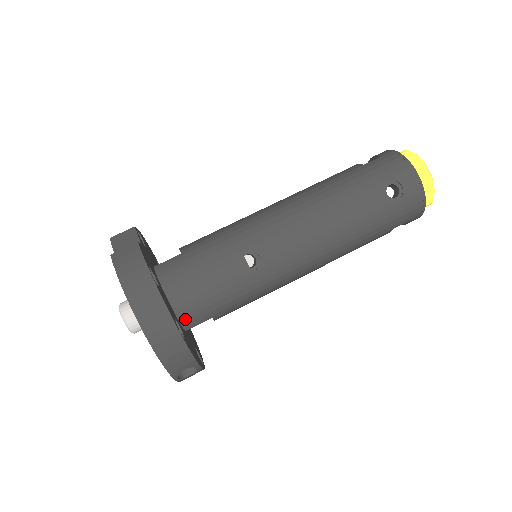
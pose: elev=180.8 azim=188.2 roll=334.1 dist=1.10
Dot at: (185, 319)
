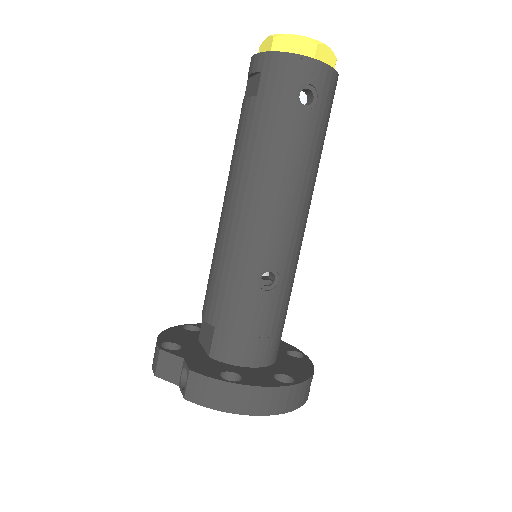
Dot at: (271, 360)
